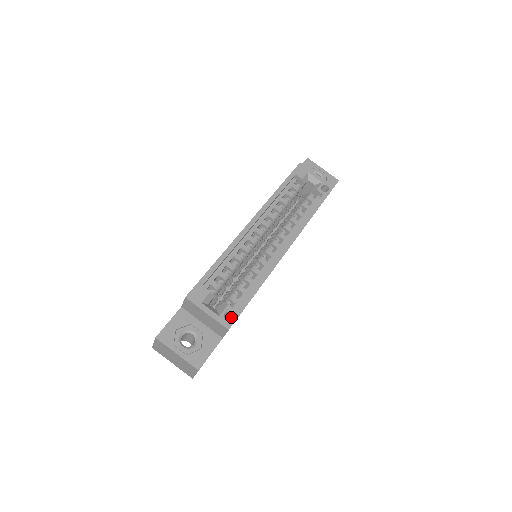
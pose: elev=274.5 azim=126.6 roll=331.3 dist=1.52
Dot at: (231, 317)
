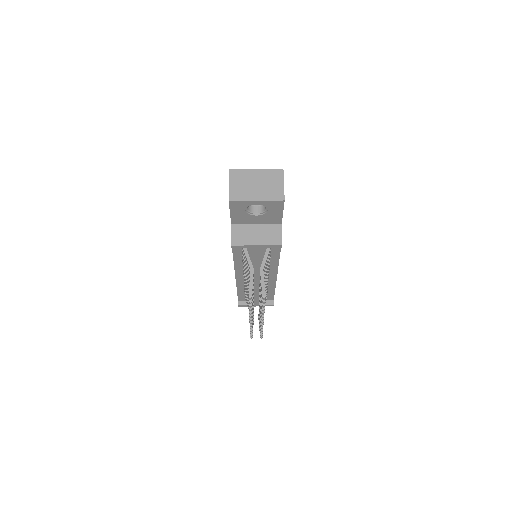
Dot at: occluded
